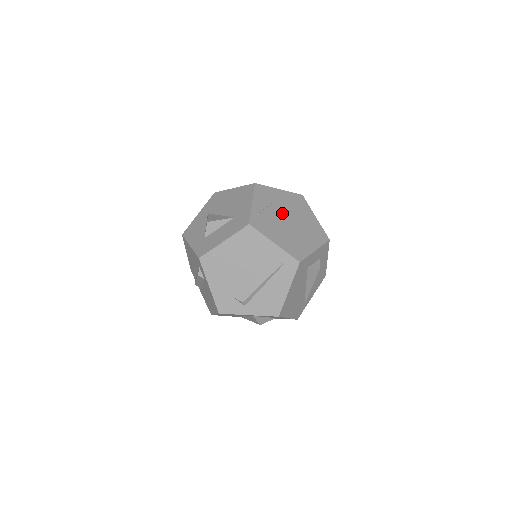
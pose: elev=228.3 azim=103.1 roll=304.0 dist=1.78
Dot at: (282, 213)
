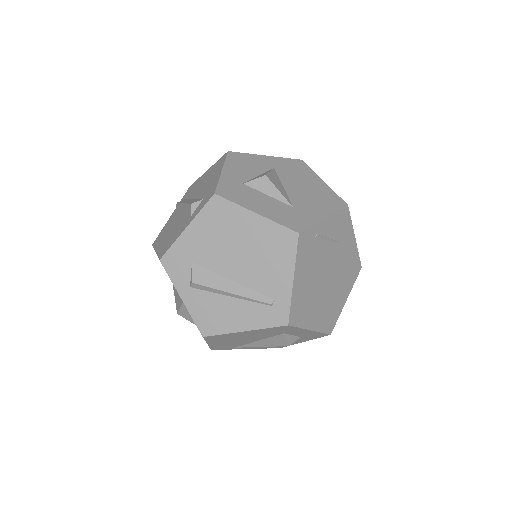
Dot at: (332, 261)
